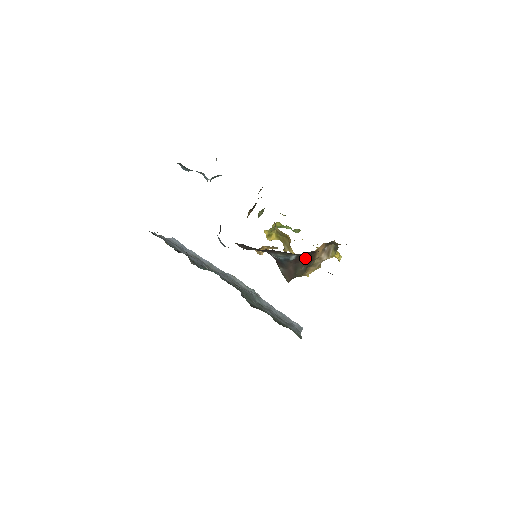
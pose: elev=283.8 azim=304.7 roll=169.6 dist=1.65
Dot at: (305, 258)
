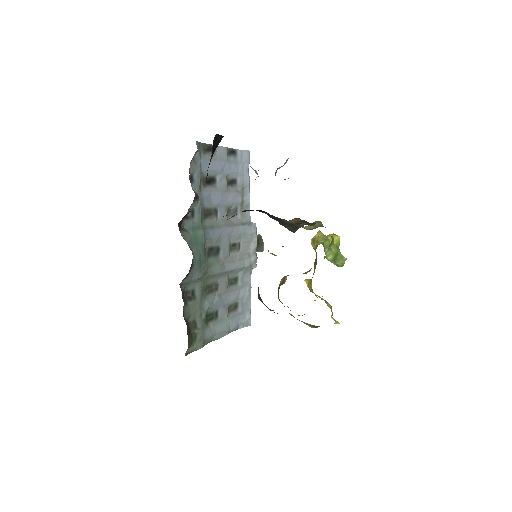
Dot at: occluded
